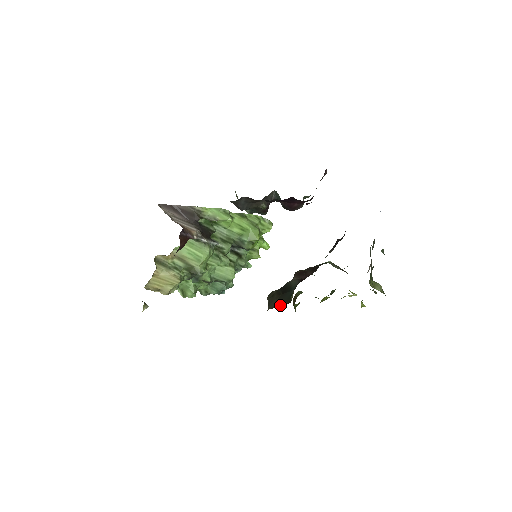
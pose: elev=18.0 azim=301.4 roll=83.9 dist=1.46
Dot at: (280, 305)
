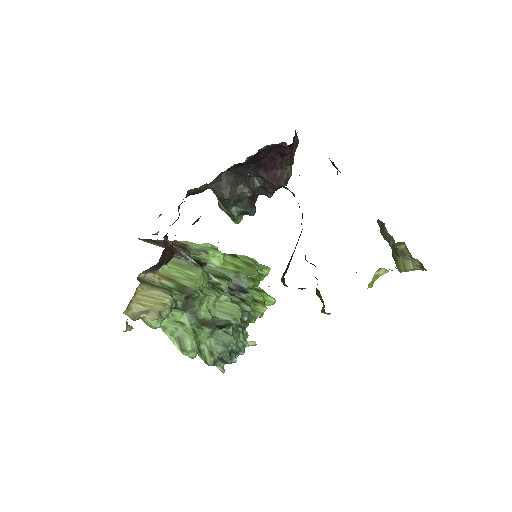
Dot at: occluded
